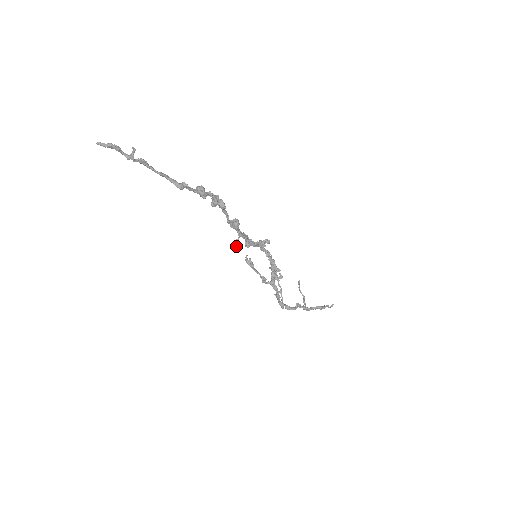
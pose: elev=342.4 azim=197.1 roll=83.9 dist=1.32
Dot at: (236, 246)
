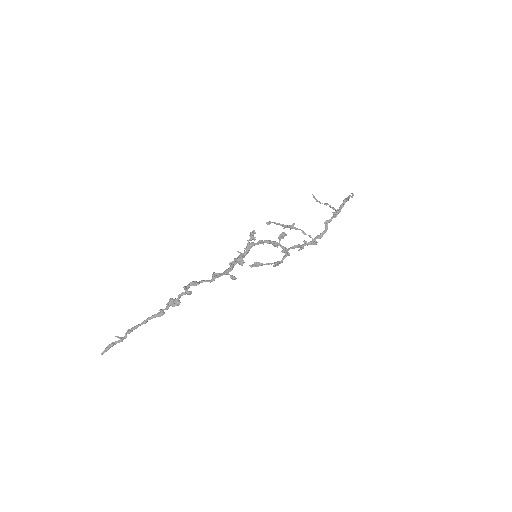
Dot at: occluded
